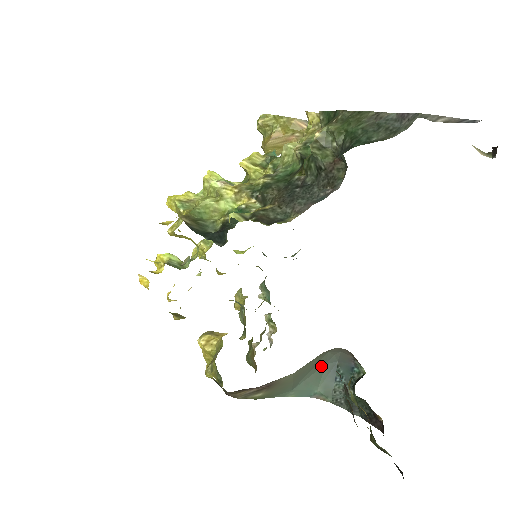
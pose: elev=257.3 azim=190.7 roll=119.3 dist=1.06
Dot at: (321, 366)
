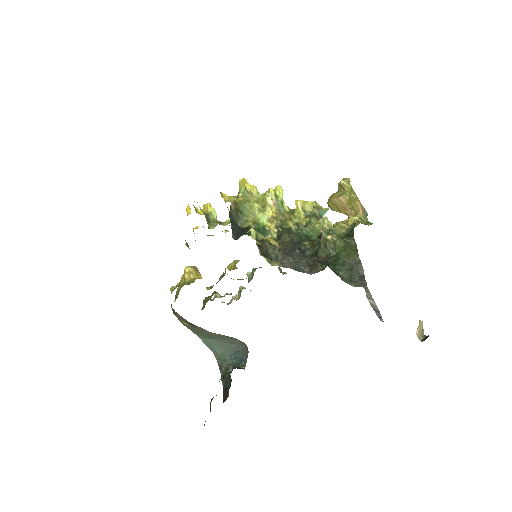
Dot at: (230, 343)
